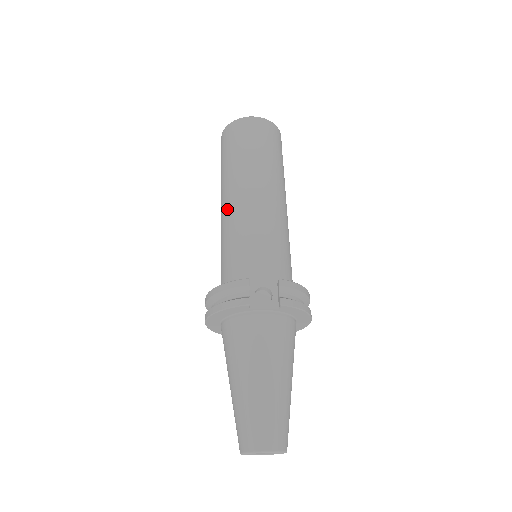
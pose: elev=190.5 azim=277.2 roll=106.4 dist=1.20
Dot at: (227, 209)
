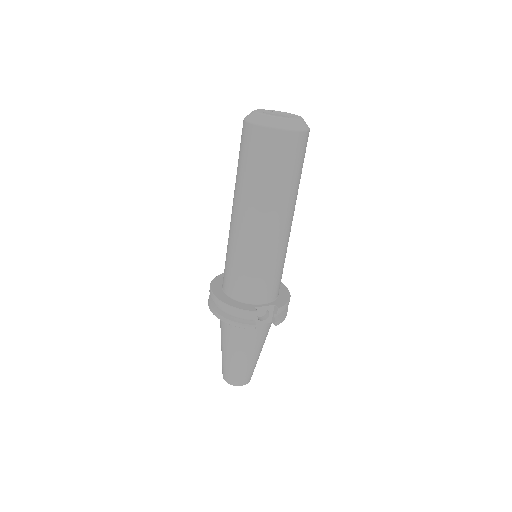
Dot at: (245, 230)
